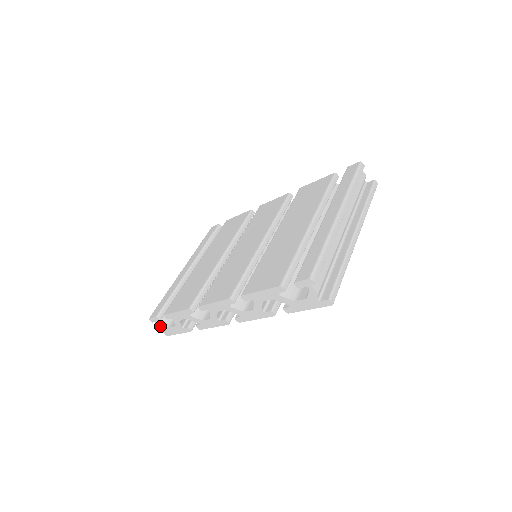
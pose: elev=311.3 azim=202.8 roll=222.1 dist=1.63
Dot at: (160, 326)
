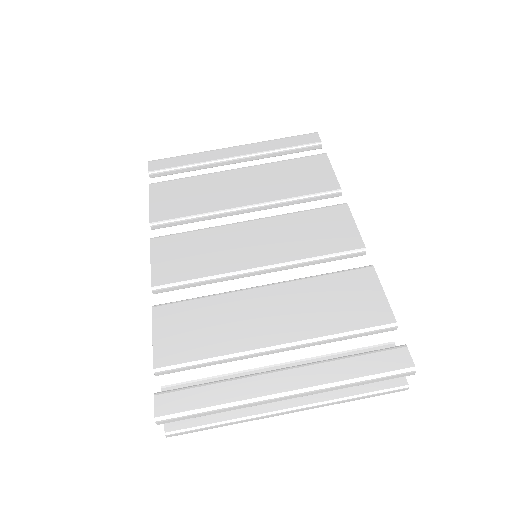
Dot at: occluded
